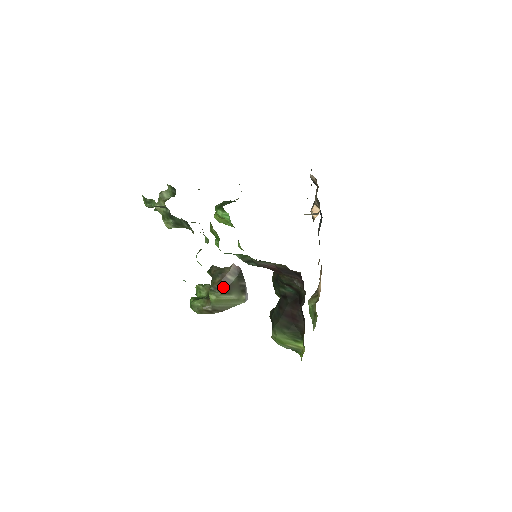
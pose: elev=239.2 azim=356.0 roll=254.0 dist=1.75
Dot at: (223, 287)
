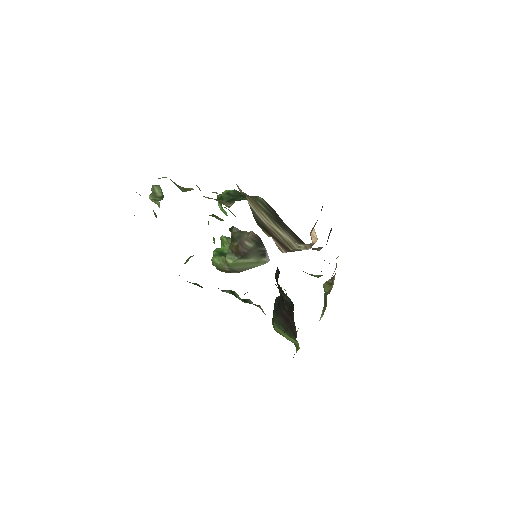
Dot at: (240, 252)
